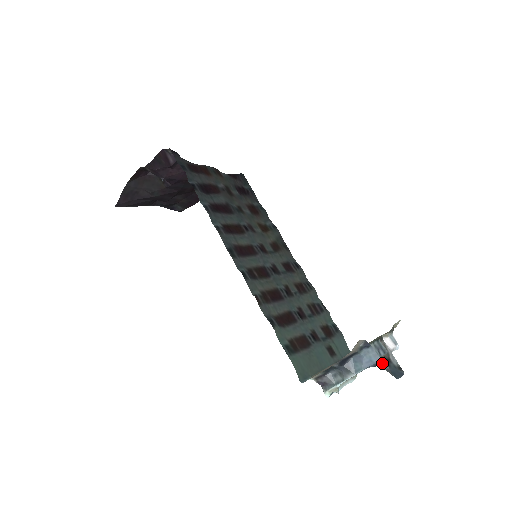
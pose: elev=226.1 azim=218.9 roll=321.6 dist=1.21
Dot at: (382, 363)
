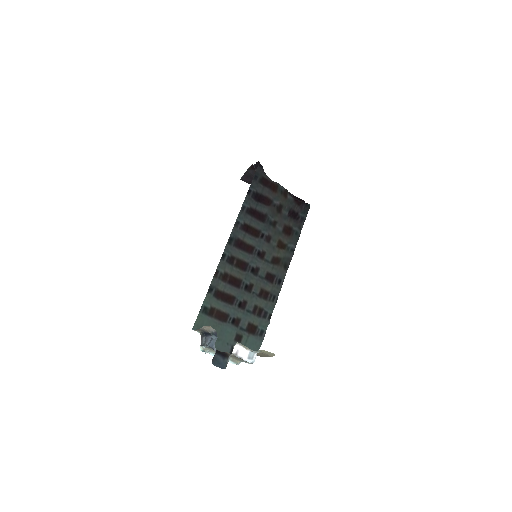
Dot at: (215, 350)
